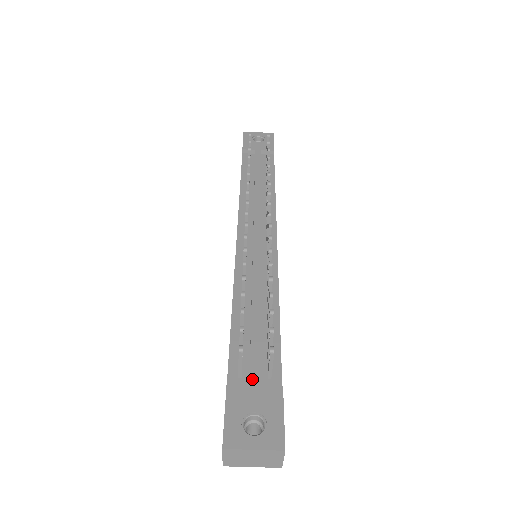
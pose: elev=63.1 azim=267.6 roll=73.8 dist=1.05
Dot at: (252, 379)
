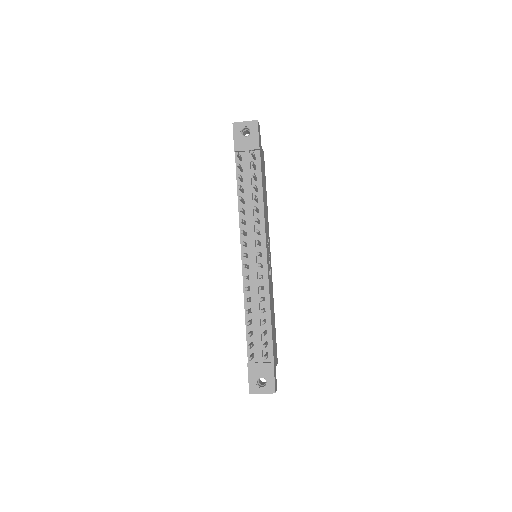
Dot at: (259, 360)
